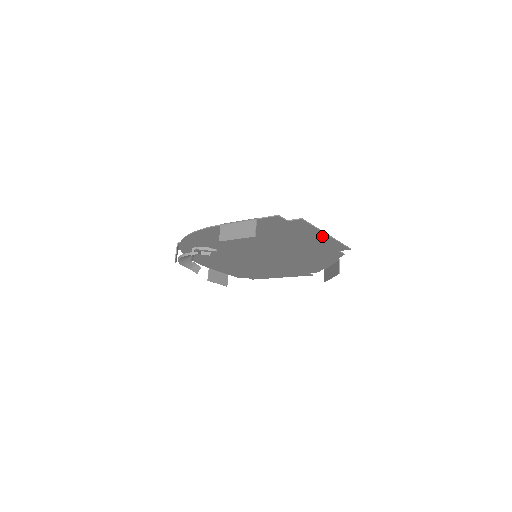
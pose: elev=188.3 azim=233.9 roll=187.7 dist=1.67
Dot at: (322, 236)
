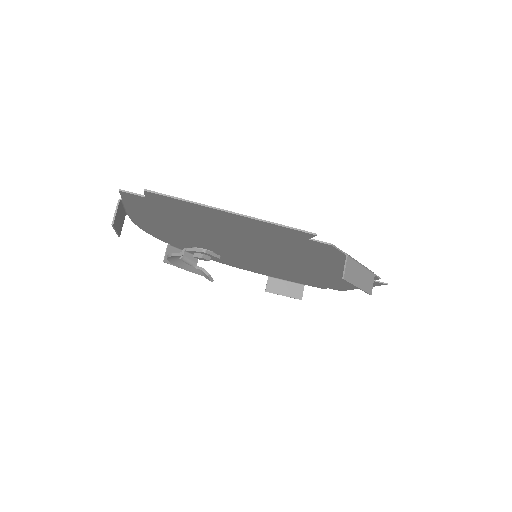
Dot at: (230, 215)
